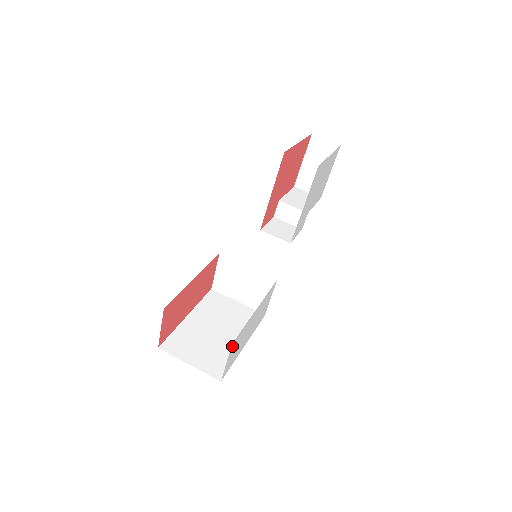
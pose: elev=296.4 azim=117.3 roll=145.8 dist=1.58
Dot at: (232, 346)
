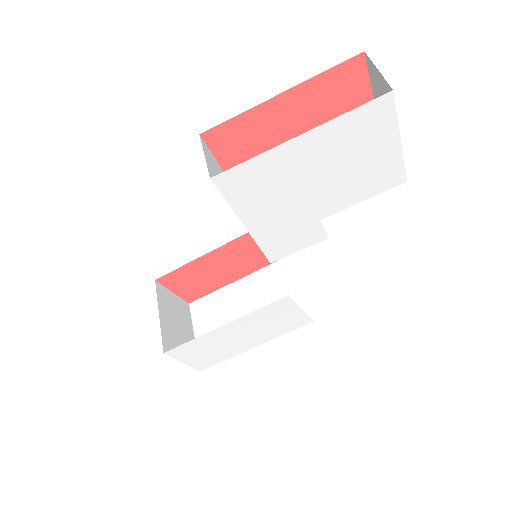
Dot at: (173, 353)
